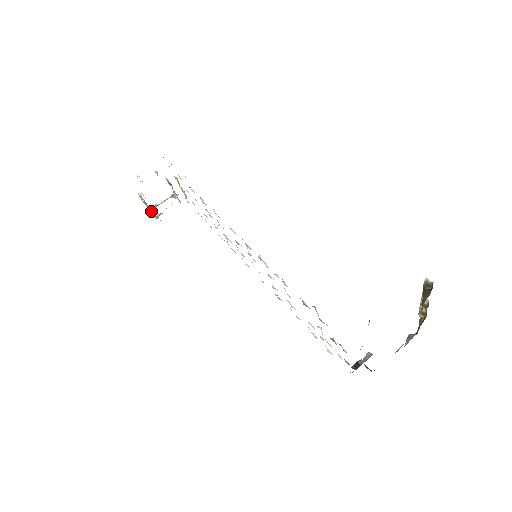
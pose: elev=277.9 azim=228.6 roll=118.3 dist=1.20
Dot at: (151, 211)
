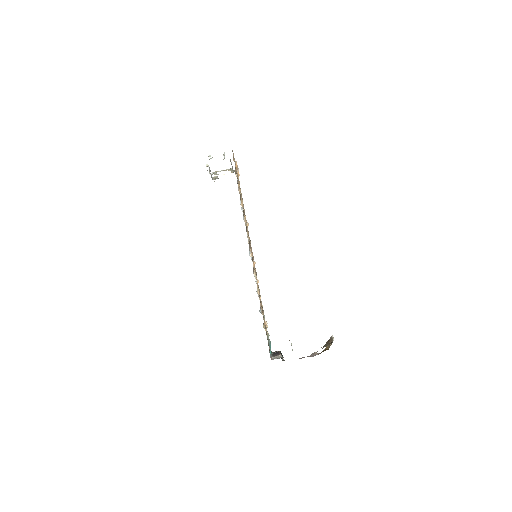
Dot at: (211, 174)
